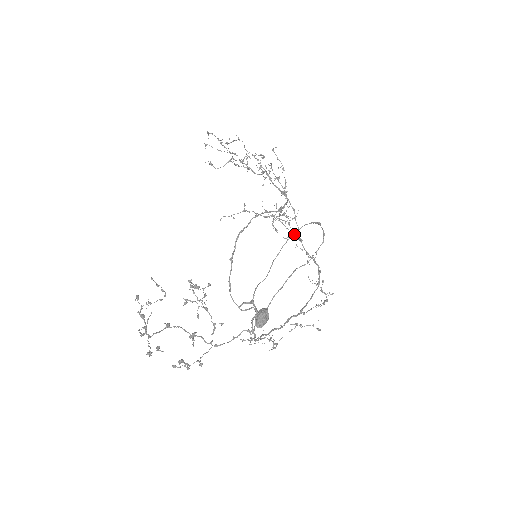
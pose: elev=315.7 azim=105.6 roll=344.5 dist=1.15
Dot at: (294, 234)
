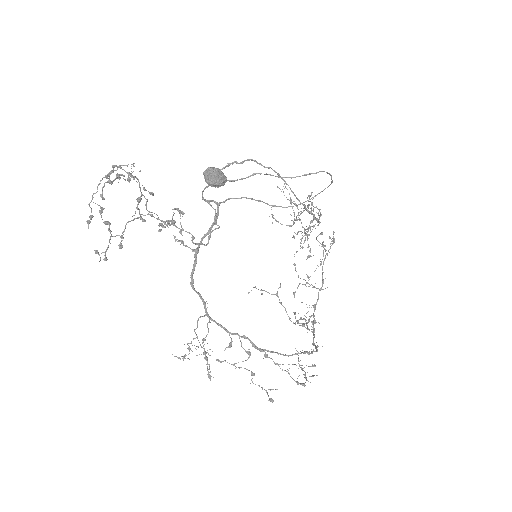
Dot at: (312, 331)
